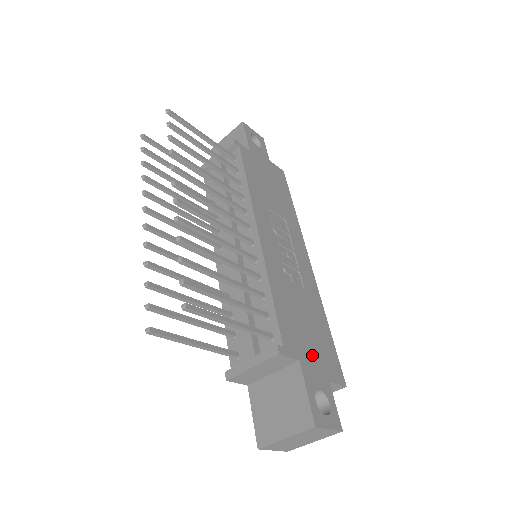
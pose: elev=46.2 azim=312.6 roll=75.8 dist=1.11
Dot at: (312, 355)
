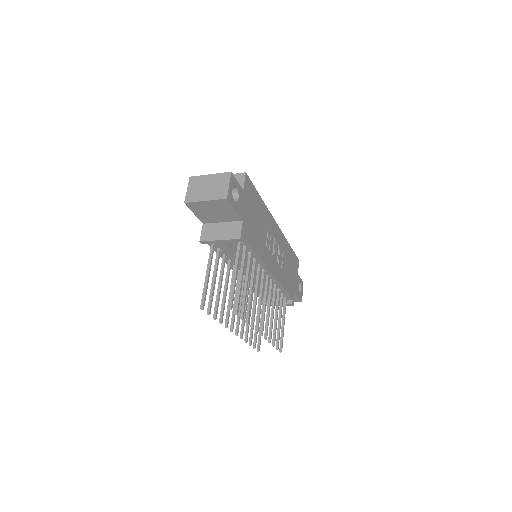
Dot at: (294, 278)
